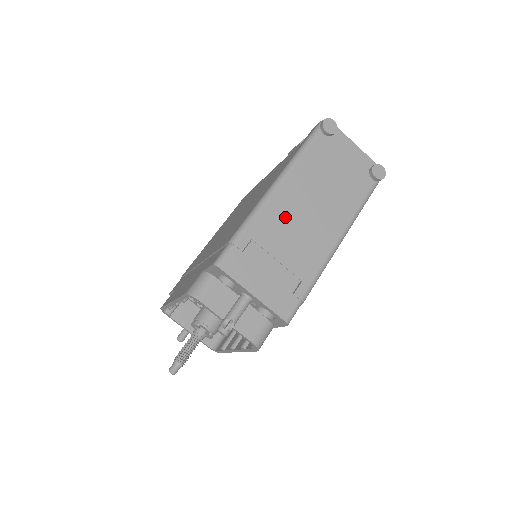
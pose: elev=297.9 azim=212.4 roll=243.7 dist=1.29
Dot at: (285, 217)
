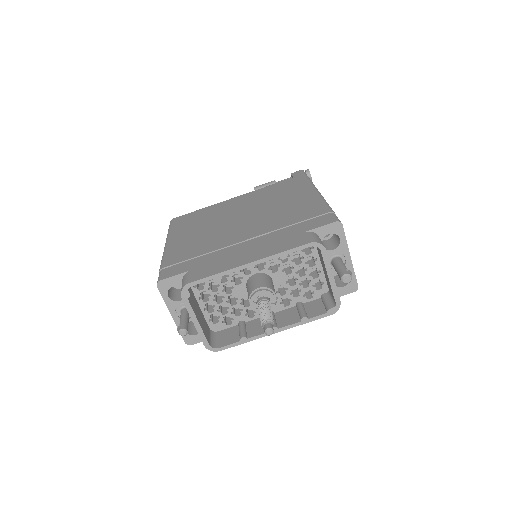
Dot at: occluded
